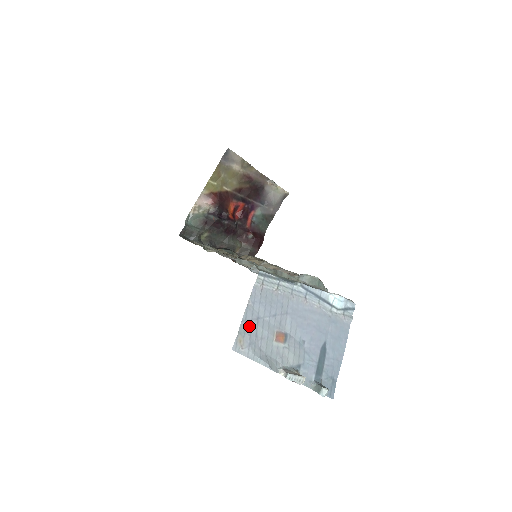
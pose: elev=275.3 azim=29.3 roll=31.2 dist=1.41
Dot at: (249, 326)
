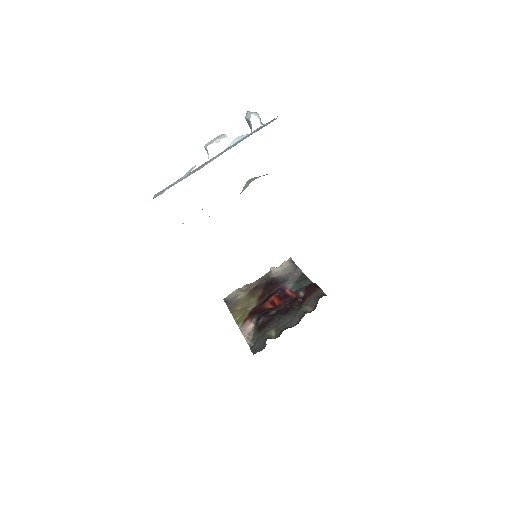
Dot at: occluded
